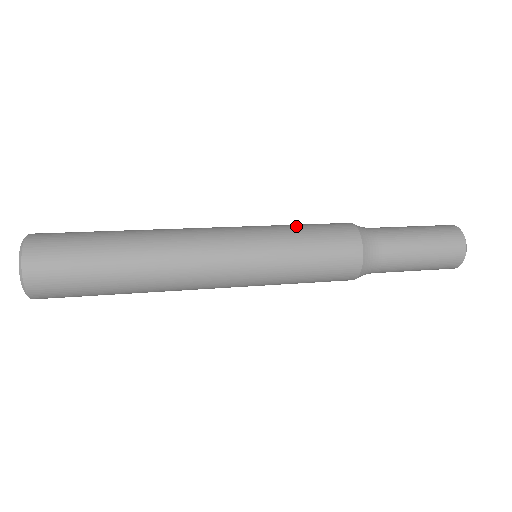
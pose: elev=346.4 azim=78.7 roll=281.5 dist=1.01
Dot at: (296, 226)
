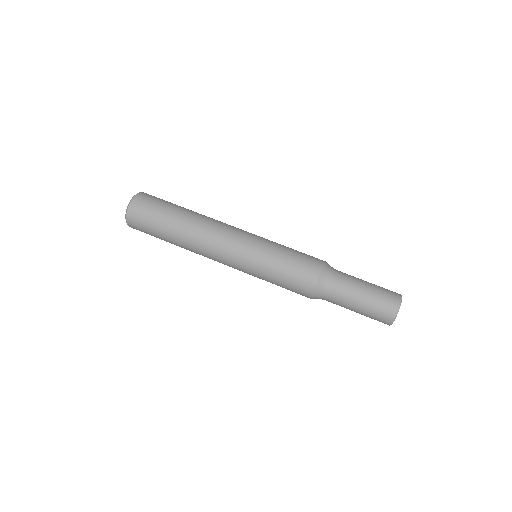
Dot at: (281, 257)
